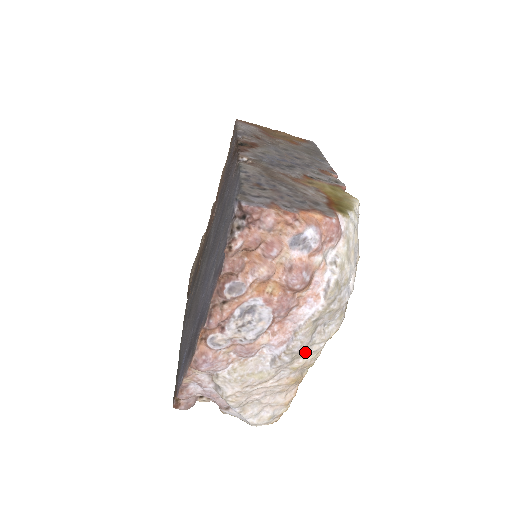
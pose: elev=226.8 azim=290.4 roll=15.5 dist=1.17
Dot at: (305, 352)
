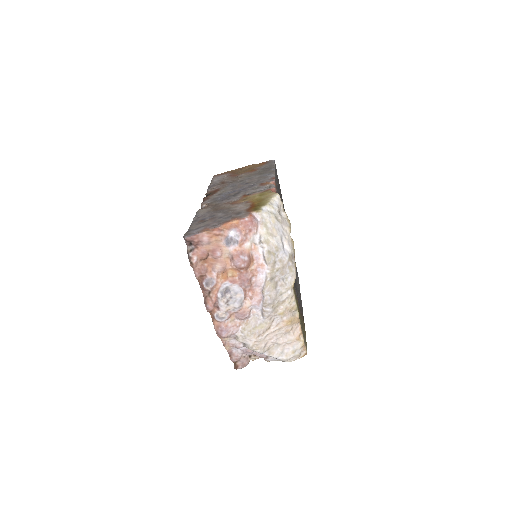
Dot at: (279, 301)
